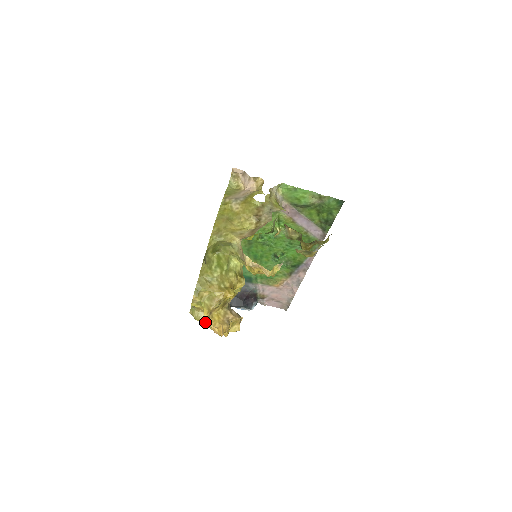
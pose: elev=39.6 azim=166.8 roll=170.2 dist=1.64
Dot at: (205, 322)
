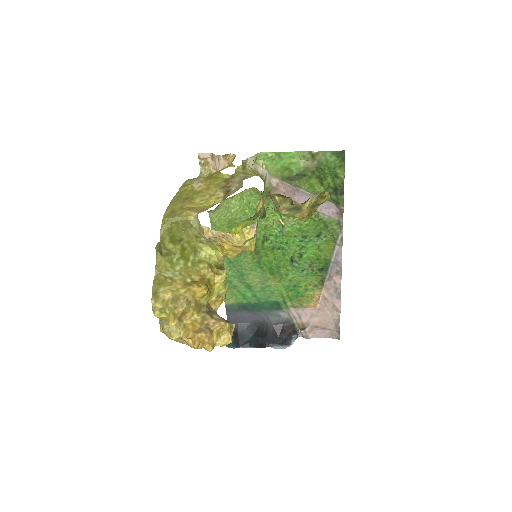
Dot at: (180, 338)
